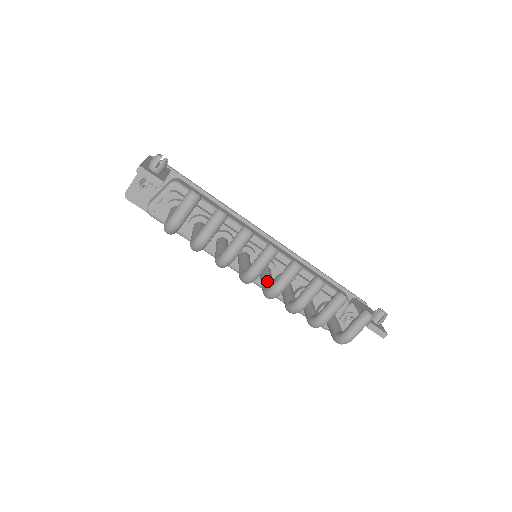
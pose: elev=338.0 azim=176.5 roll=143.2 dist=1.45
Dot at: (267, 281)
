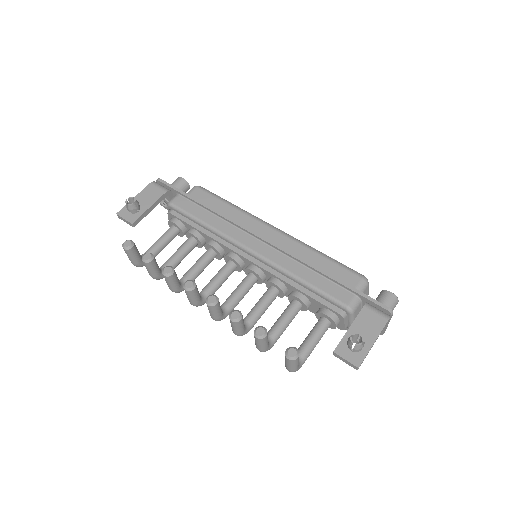
Dot at: (227, 299)
